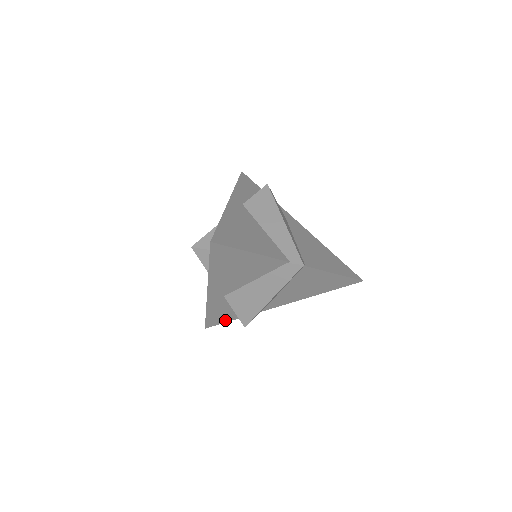
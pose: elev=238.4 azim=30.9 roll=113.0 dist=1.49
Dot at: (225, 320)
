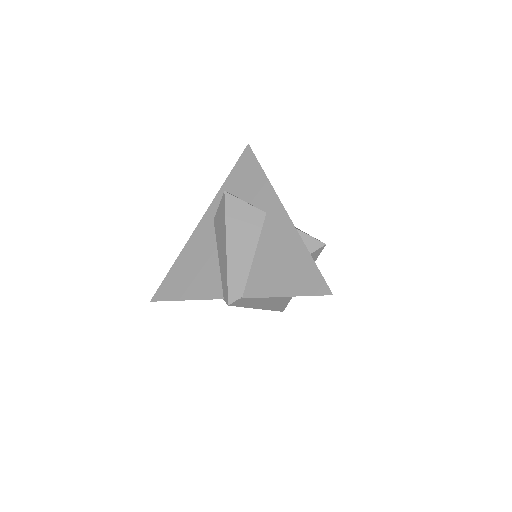
Dot at: occluded
